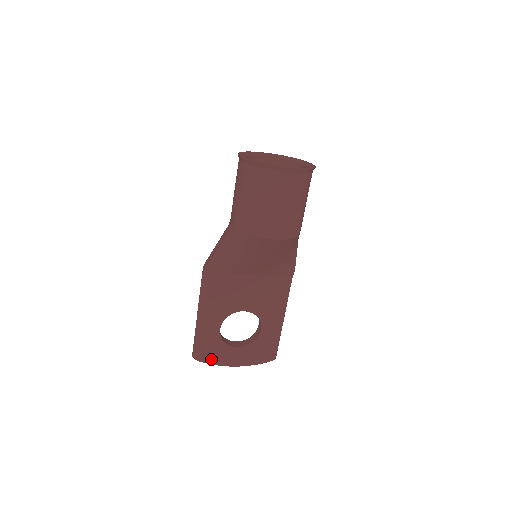
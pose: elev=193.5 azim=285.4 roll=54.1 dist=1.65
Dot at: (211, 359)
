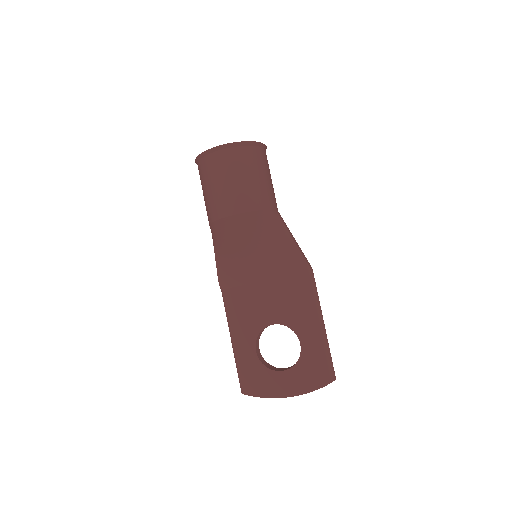
Dot at: (259, 391)
